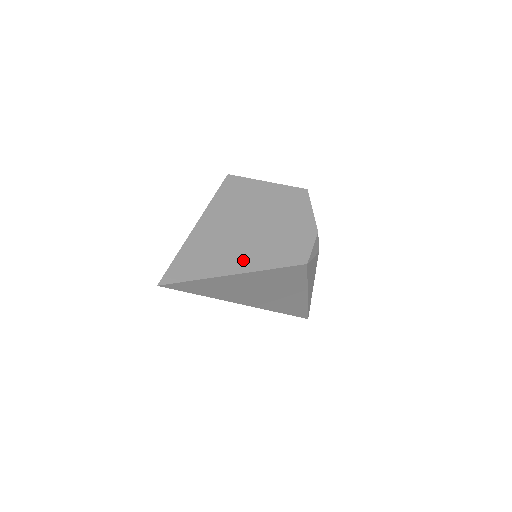
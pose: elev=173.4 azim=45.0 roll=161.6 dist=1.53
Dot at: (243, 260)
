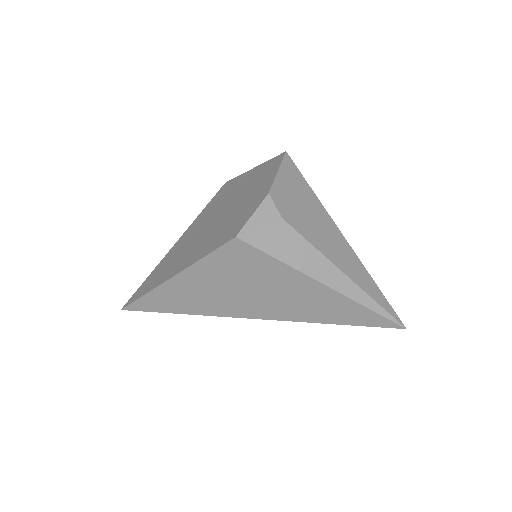
Dot at: (186, 260)
